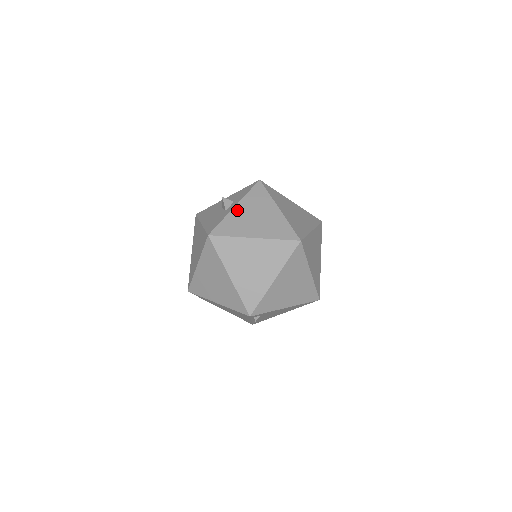
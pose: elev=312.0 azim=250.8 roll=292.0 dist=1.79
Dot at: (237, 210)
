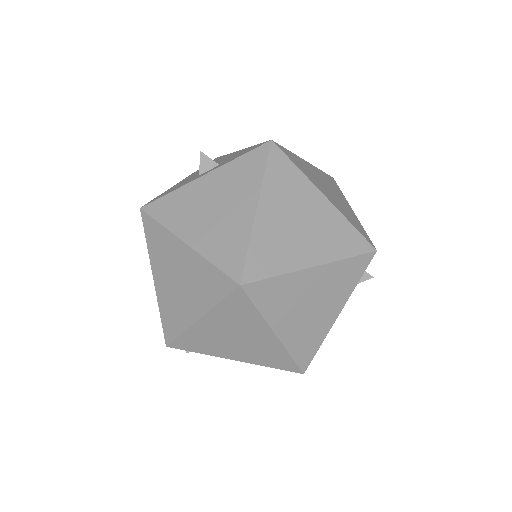
Dot at: (201, 183)
